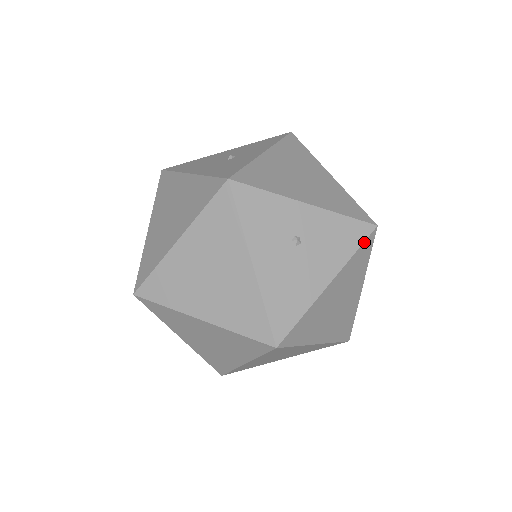
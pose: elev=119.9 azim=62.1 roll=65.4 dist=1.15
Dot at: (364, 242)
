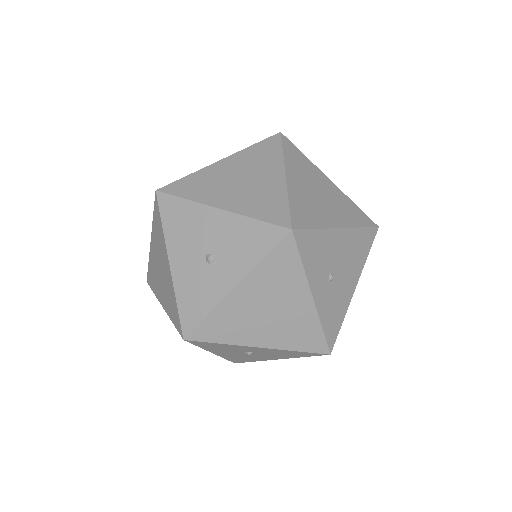
Dot at: occluded
